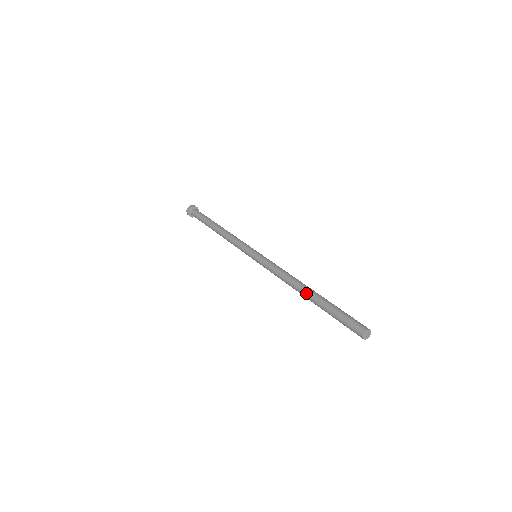
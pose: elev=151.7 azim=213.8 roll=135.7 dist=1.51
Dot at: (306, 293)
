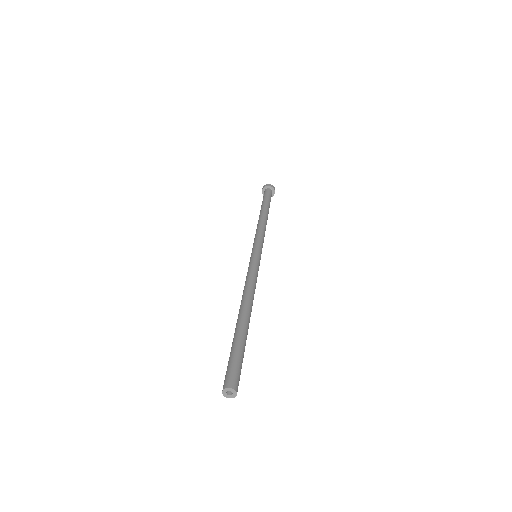
Dot at: (240, 313)
